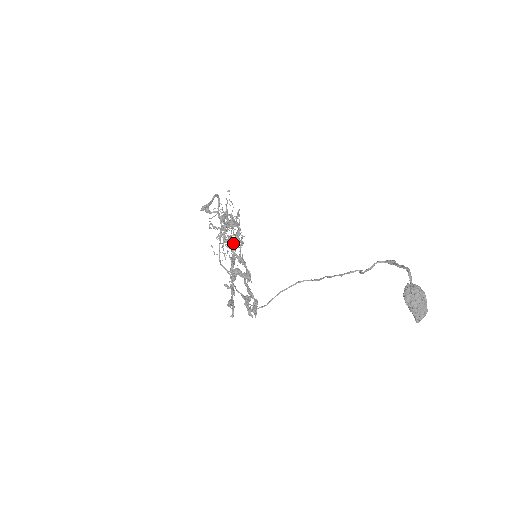
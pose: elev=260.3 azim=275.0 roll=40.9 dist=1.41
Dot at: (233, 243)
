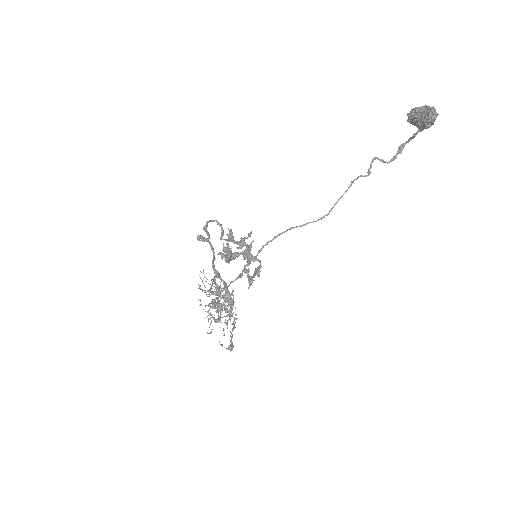
Dot at: (225, 305)
